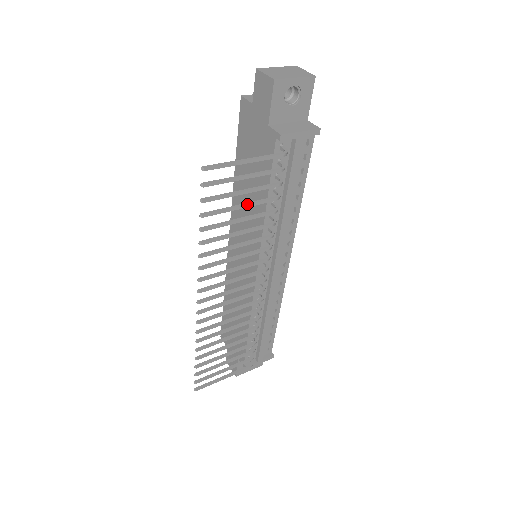
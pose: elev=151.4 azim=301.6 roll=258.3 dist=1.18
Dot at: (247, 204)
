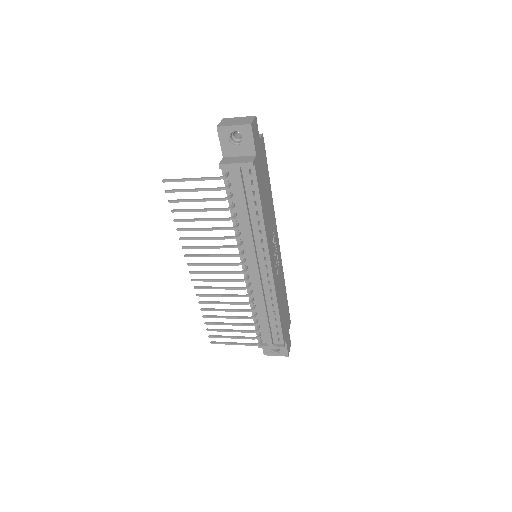
Dot at: (203, 209)
